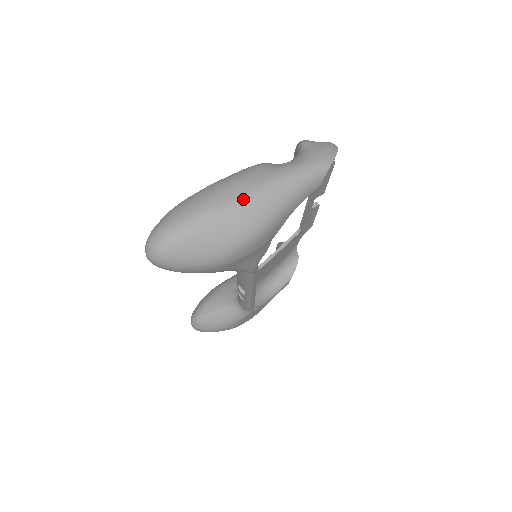
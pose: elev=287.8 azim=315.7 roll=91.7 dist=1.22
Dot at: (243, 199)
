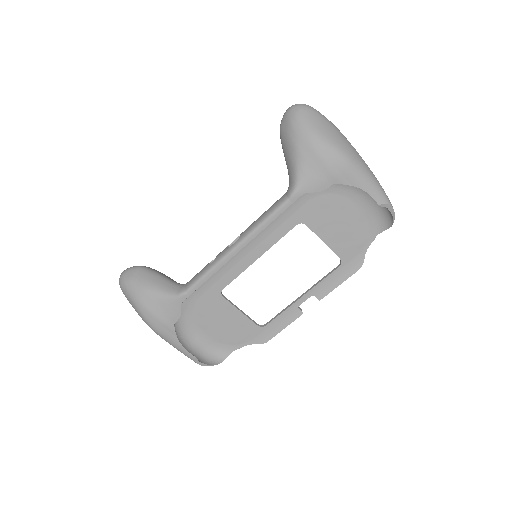
Dot at: (354, 148)
